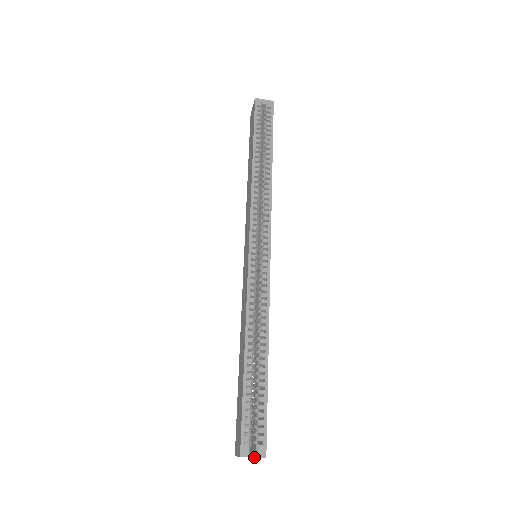
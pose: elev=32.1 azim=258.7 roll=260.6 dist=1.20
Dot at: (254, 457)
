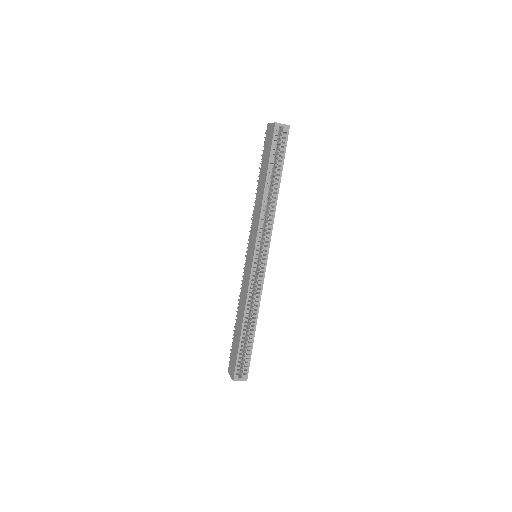
Dot at: occluded
